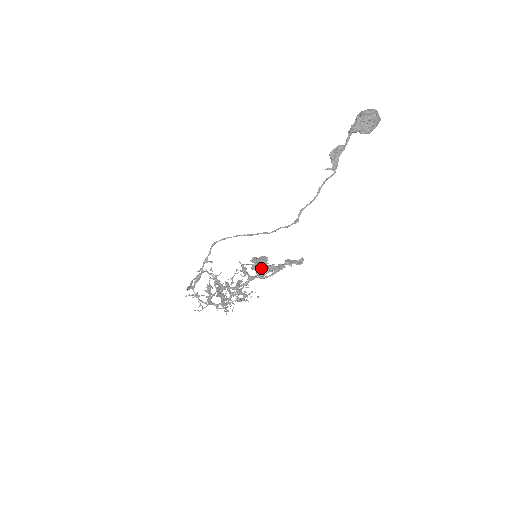
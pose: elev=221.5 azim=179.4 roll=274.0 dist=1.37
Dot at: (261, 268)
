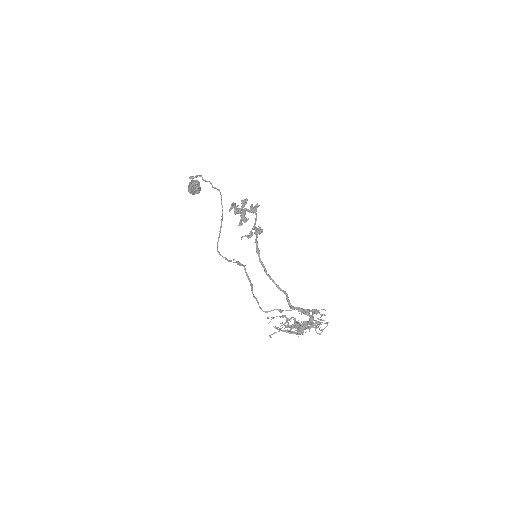
Dot at: (244, 212)
